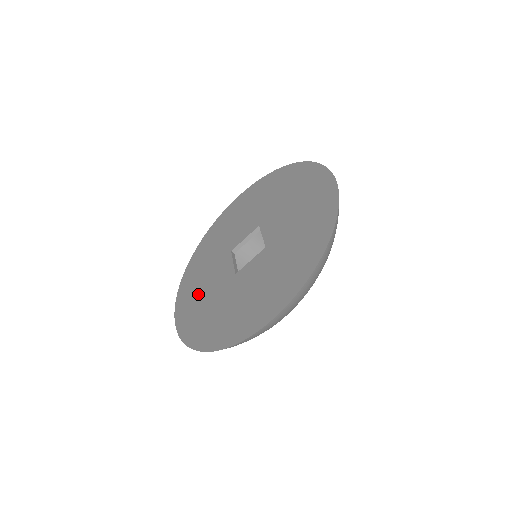
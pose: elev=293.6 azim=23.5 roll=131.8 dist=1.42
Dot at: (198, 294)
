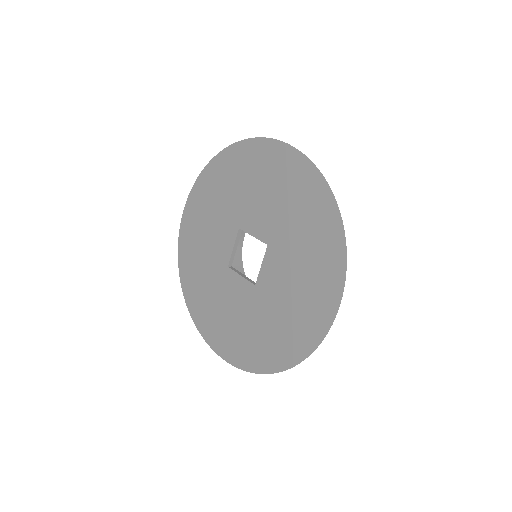
Dot at: (228, 323)
